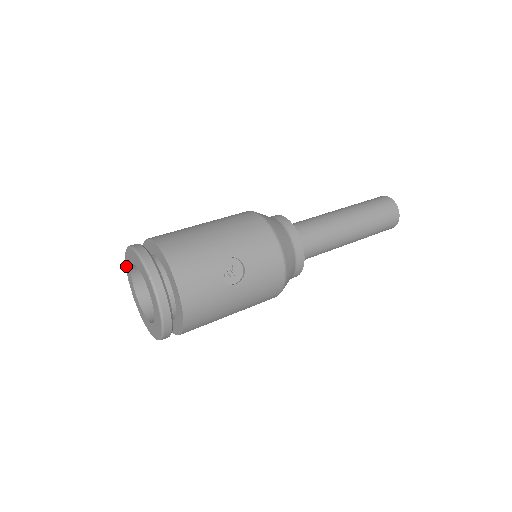
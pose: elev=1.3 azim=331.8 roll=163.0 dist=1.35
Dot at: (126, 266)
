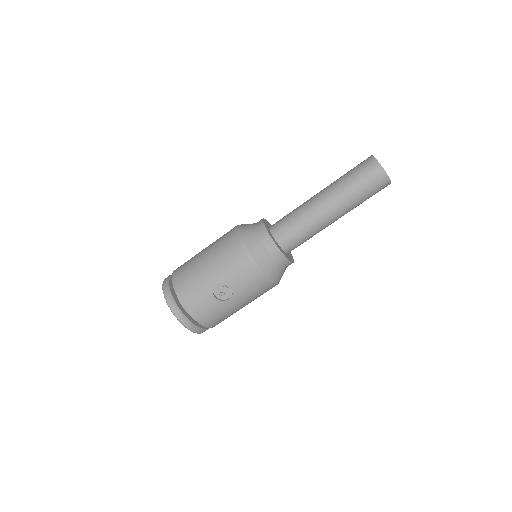
Dot at: occluded
